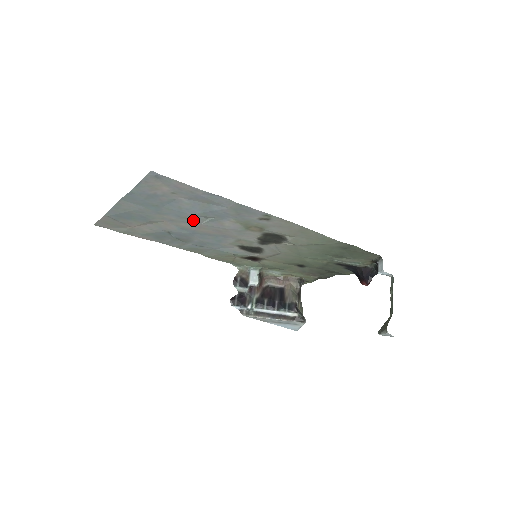
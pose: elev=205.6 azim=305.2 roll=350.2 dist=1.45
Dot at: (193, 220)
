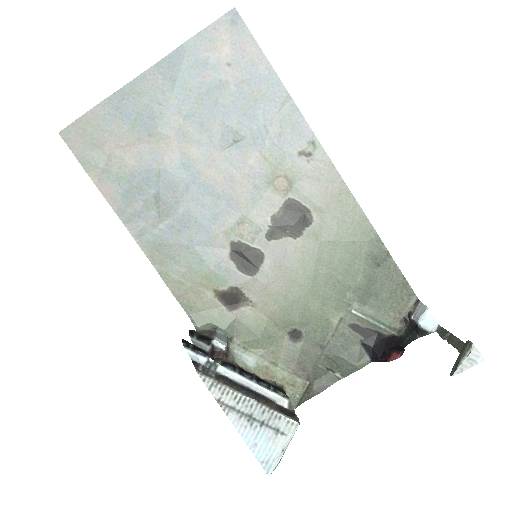
Dot at: (215, 139)
